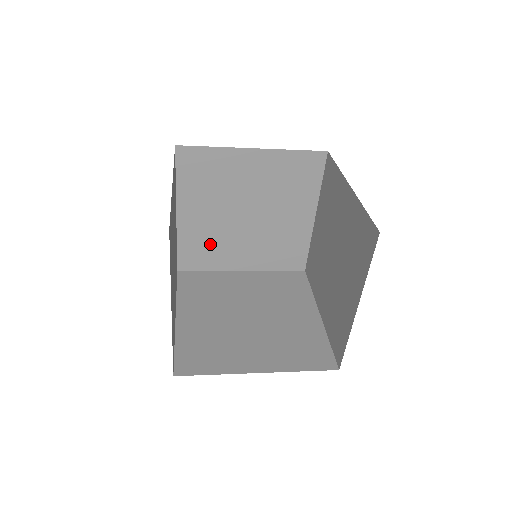
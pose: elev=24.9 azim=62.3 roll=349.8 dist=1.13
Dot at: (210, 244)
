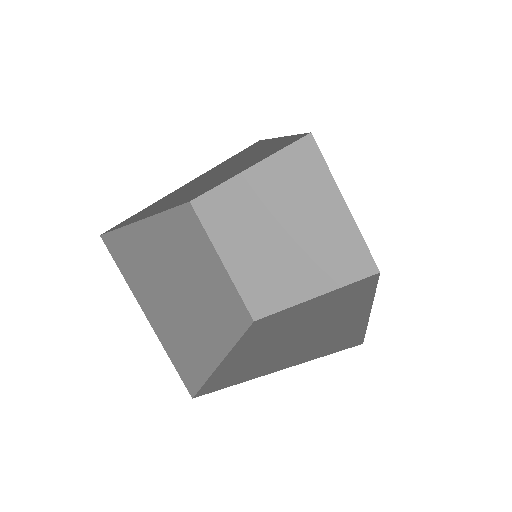
Dot at: (266, 281)
